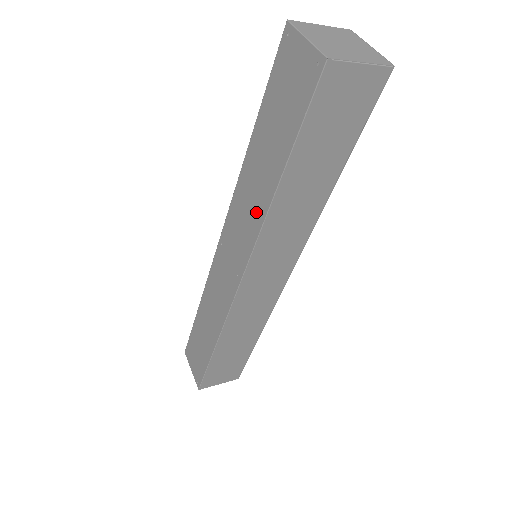
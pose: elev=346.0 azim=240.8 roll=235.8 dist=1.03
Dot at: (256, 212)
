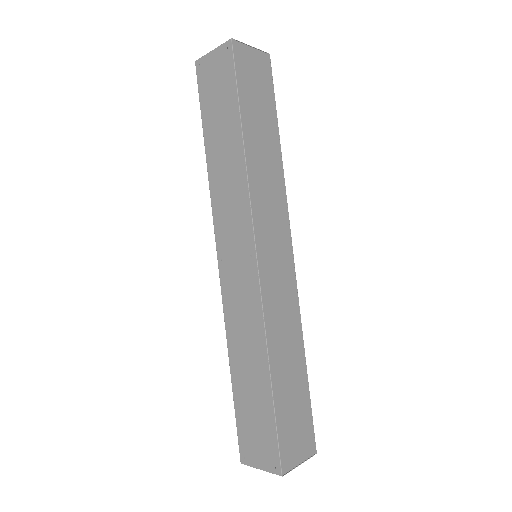
Dot at: (237, 182)
